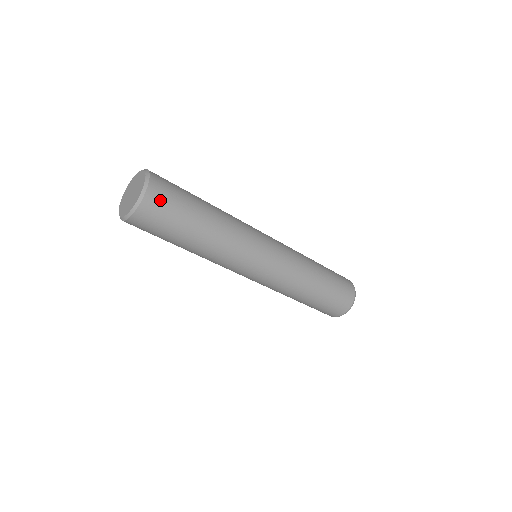
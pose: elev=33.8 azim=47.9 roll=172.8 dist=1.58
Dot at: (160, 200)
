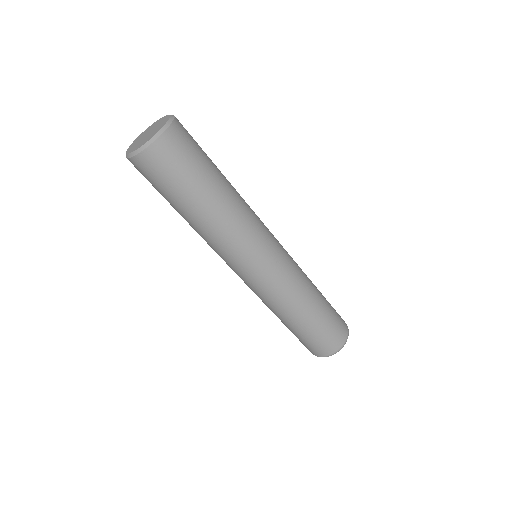
Dot at: (186, 130)
